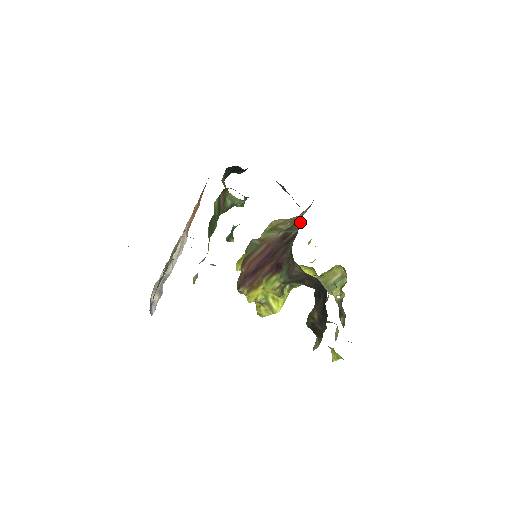
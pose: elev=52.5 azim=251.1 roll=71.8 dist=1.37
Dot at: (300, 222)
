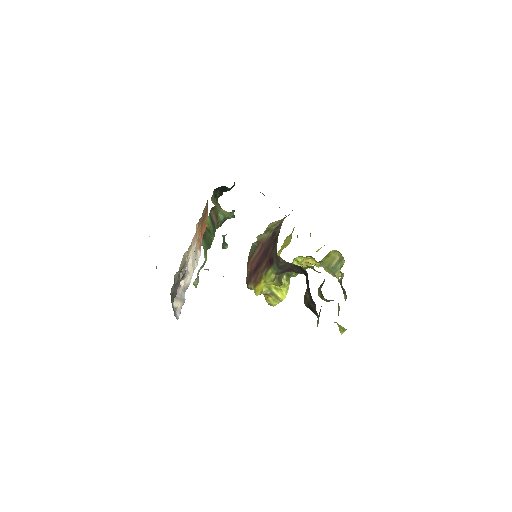
Dot at: occluded
